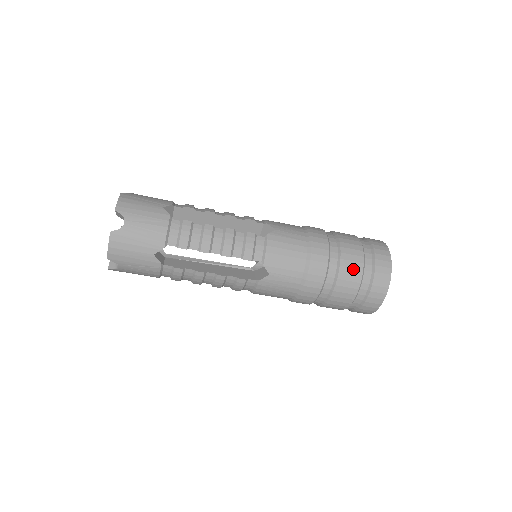
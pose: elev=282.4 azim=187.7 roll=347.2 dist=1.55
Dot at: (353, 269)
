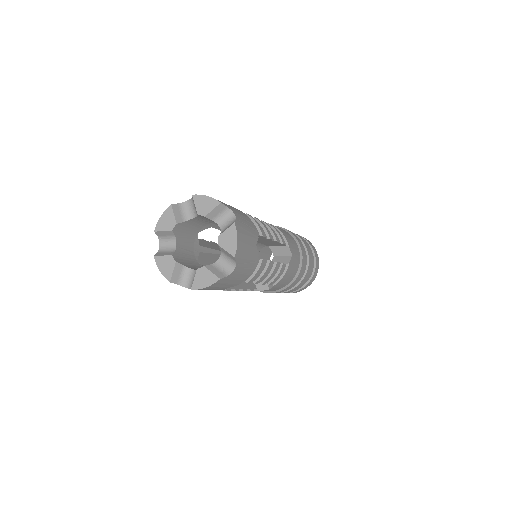
Dot at: (307, 245)
